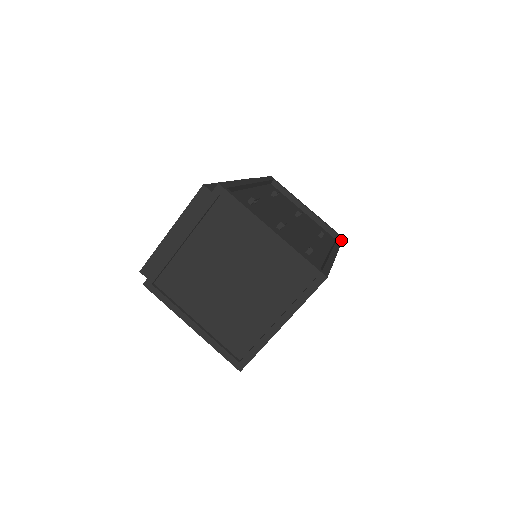
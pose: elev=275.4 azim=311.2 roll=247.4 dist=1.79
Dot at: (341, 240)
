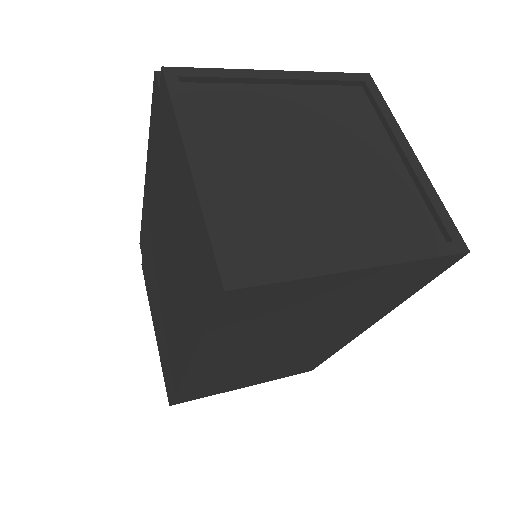
Dot at: occluded
